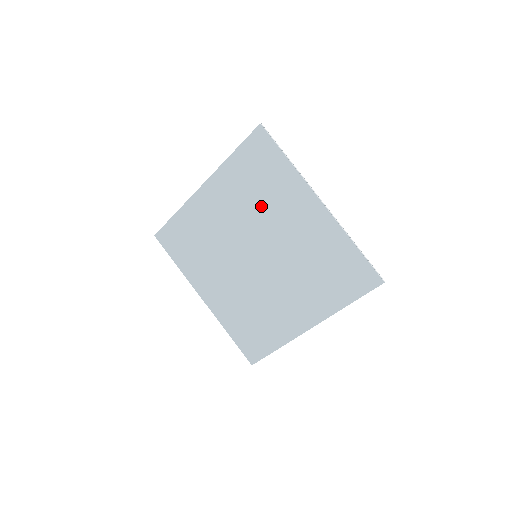
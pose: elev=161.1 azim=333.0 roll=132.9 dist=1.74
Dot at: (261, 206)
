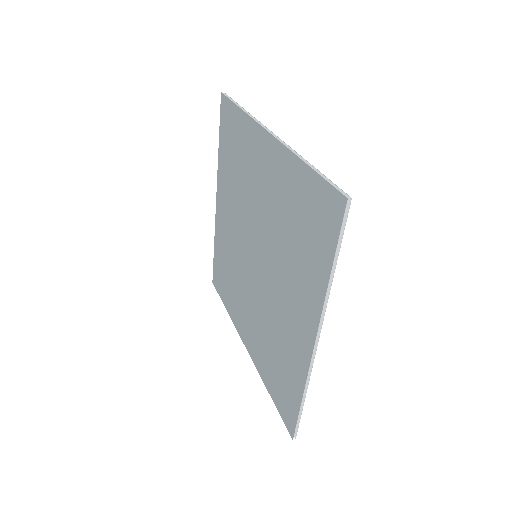
Dot at: (242, 185)
